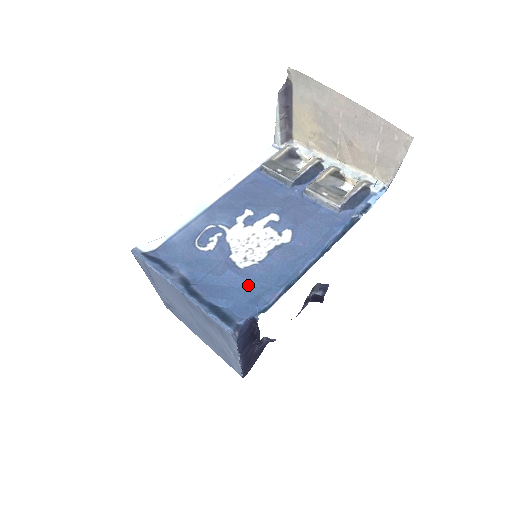
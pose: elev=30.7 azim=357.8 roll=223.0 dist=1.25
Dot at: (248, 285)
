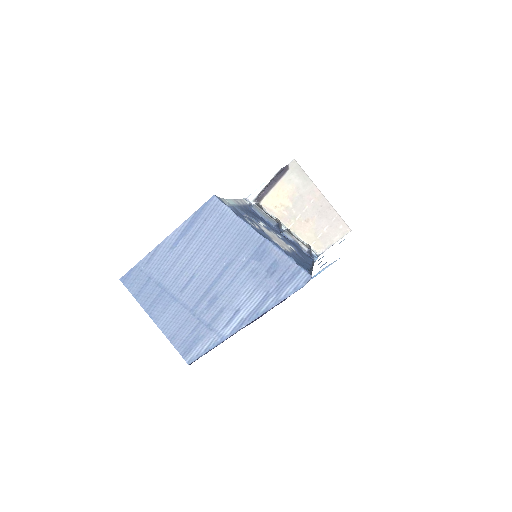
Dot at: occluded
